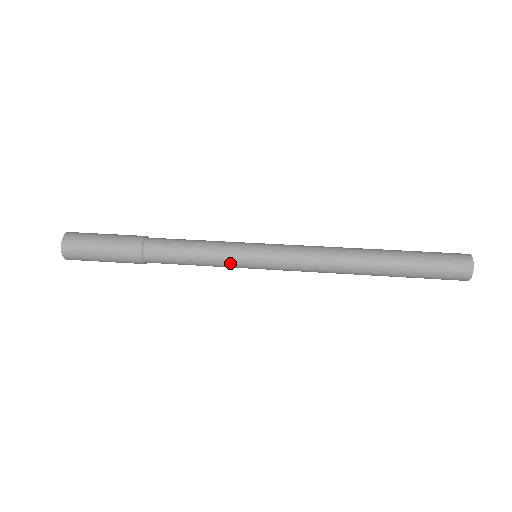
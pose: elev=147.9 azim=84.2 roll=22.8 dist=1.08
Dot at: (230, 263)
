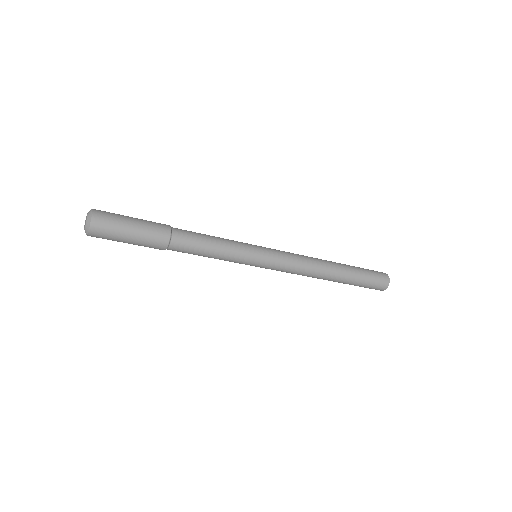
Dot at: (240, 260)
